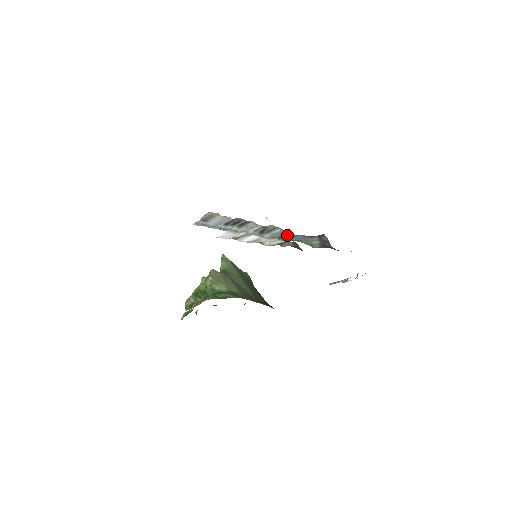
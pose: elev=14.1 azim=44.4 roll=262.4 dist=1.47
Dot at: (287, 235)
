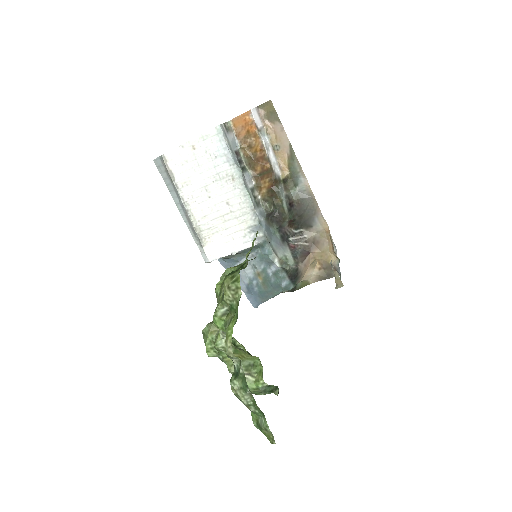
Dot at: (270, 213)
